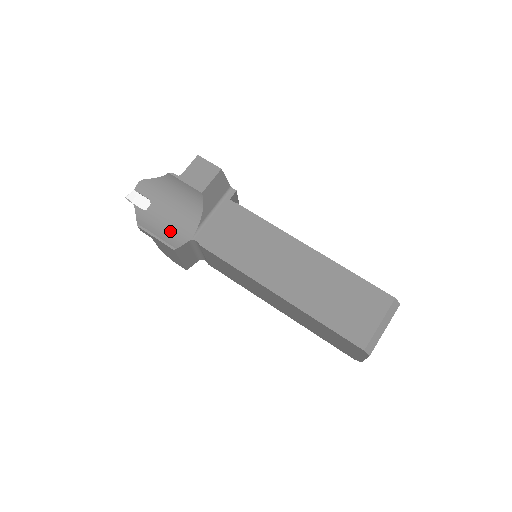
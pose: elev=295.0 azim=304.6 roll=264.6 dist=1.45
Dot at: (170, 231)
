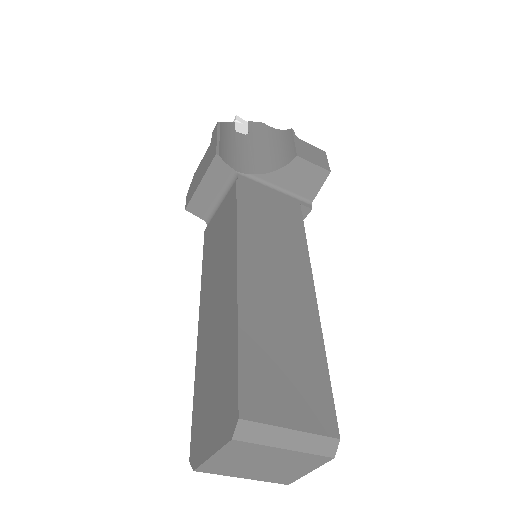
Dot at: (232, 152)
